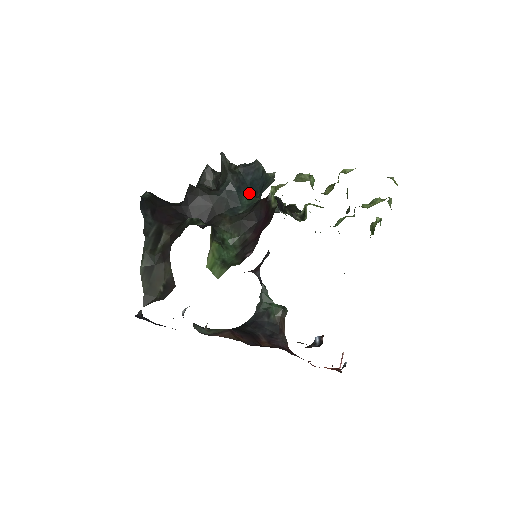
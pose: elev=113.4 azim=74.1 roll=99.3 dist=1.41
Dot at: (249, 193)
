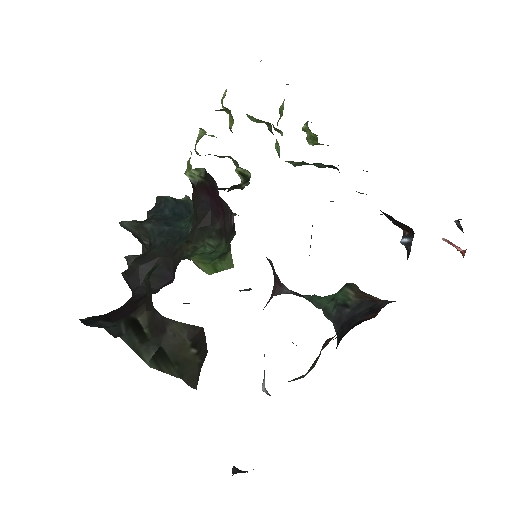
Dot at: (181, 220)
